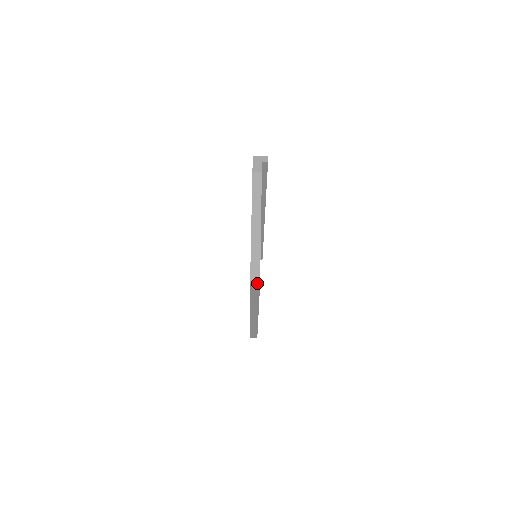
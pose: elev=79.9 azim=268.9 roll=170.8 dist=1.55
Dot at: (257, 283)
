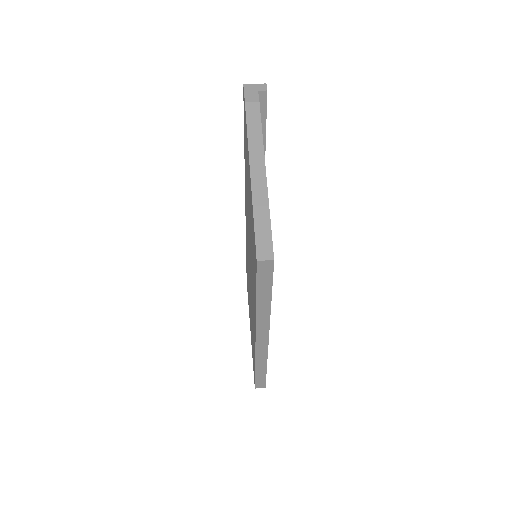
Dot at: (269, 260)
